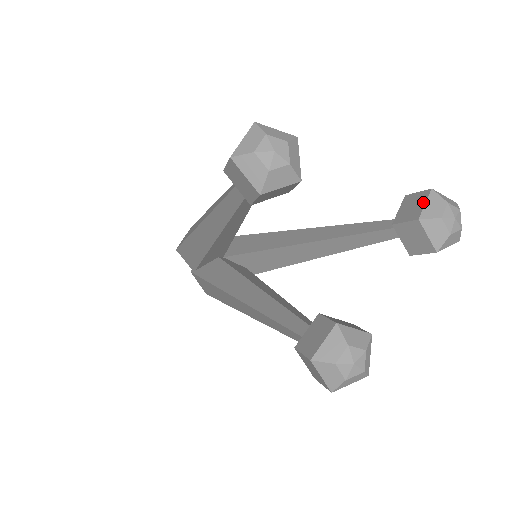
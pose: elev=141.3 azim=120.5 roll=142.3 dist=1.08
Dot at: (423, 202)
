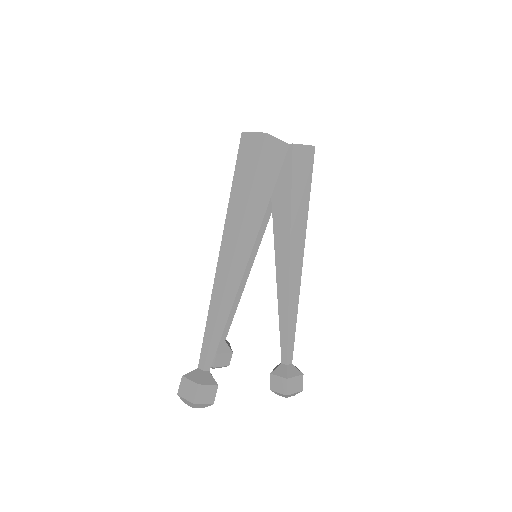
Dot at: (279, 392)
